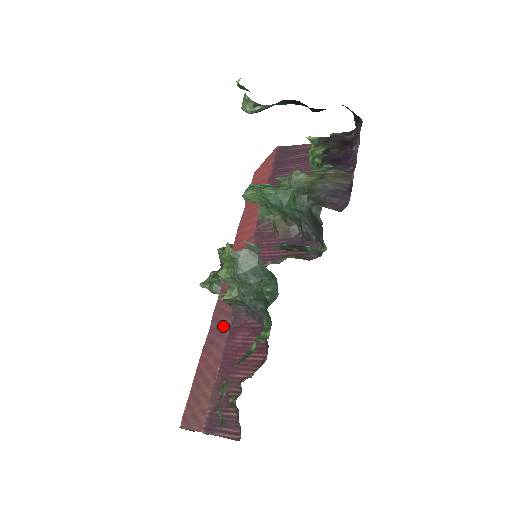
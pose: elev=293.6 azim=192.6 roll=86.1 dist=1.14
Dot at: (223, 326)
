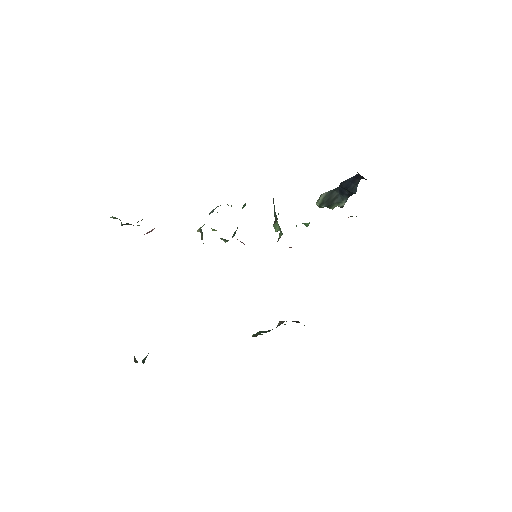
Dot at: occluded
